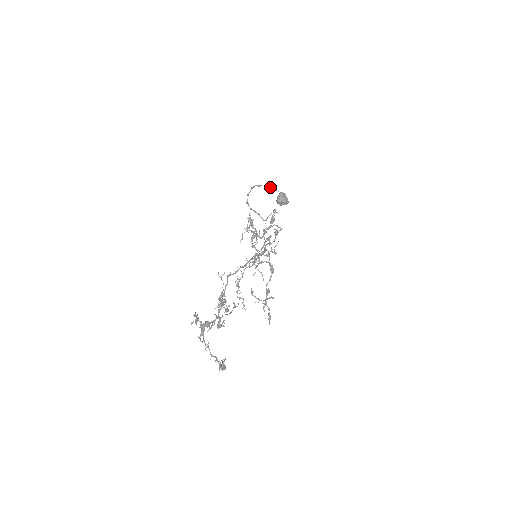
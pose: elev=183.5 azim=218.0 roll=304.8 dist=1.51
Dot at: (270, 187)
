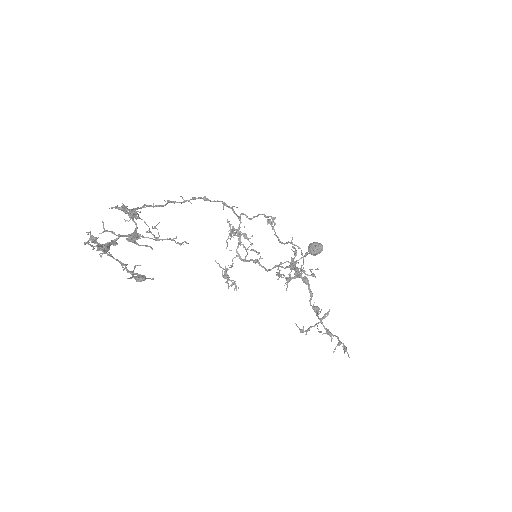
Dot at: (304, 255)
